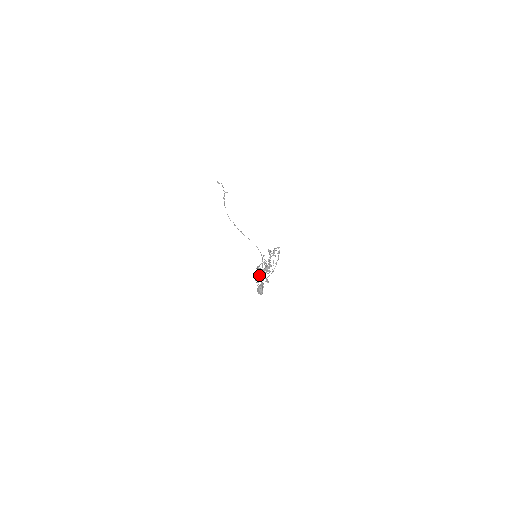
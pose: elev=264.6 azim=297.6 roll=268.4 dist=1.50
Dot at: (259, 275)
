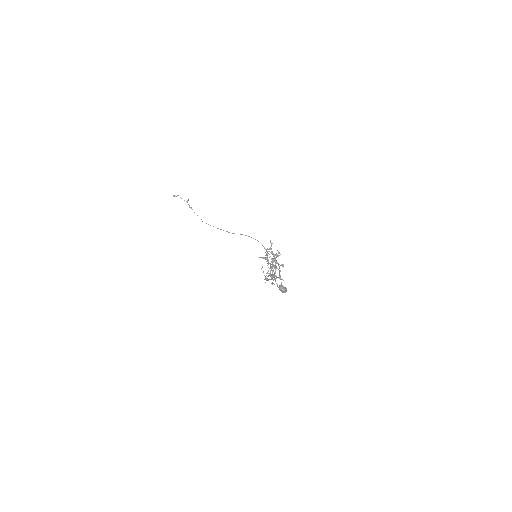
Dot at: occluded
